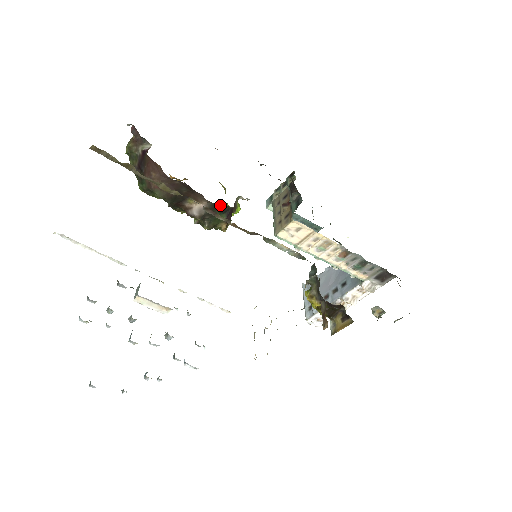
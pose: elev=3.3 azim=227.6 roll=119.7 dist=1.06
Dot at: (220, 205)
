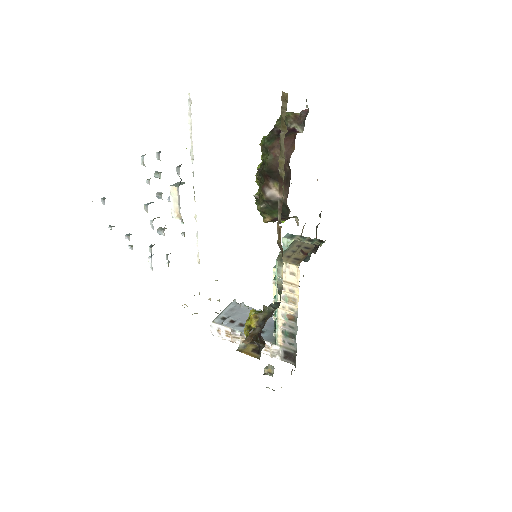
Dot at: (286, 208)
